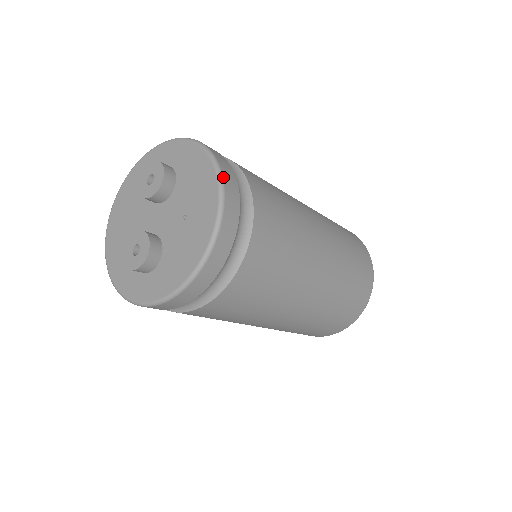
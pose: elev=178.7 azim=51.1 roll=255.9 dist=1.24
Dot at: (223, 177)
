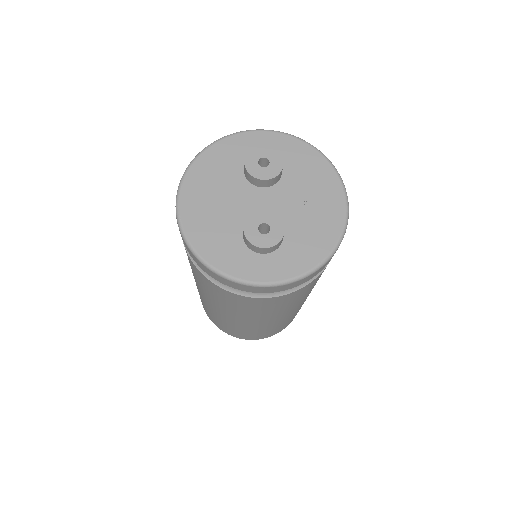
Dot at: (338, 173)
